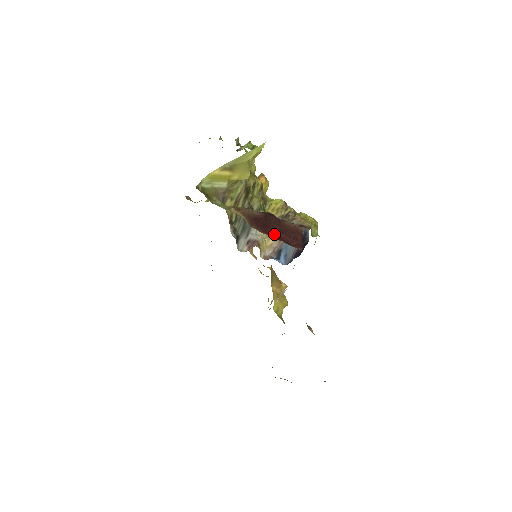
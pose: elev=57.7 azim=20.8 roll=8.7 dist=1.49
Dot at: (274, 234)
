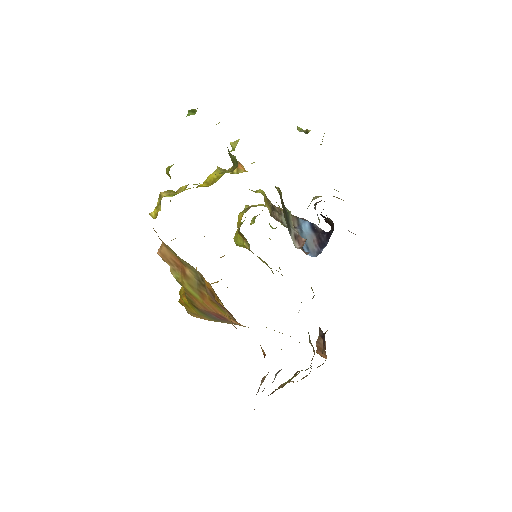
Dot at: occluded
